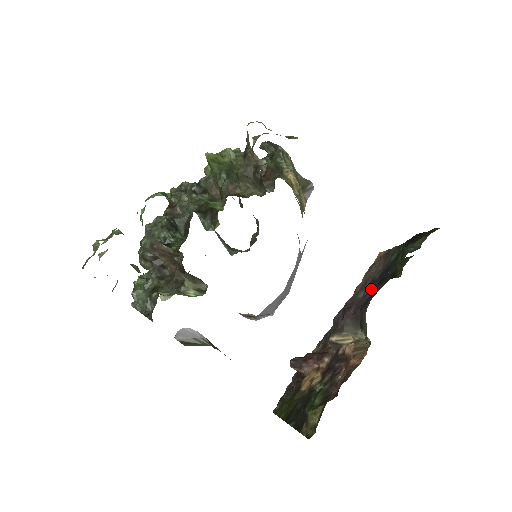
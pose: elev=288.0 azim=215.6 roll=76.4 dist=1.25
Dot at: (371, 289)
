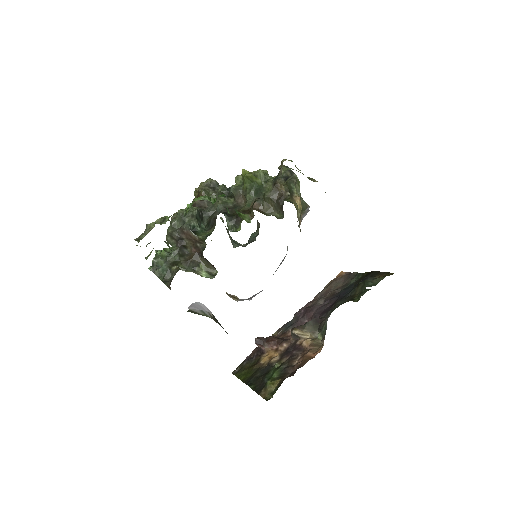
Dot at: (331, 301)
